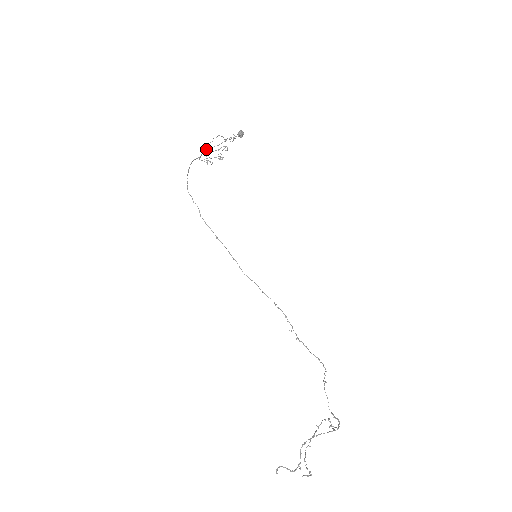
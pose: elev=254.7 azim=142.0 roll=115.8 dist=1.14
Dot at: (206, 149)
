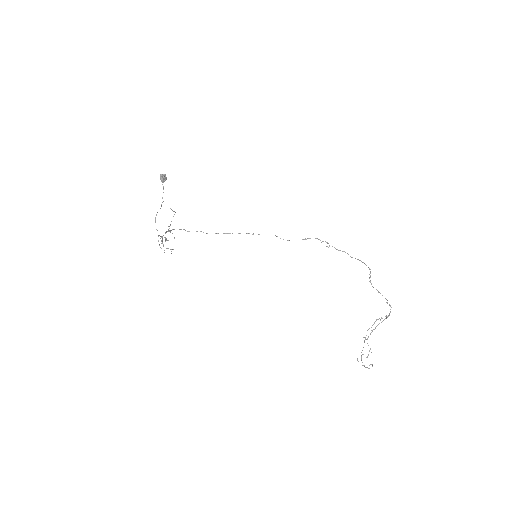
Dot at: occluded
